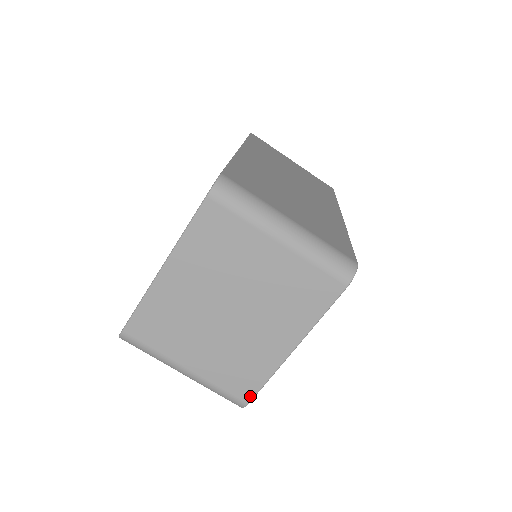
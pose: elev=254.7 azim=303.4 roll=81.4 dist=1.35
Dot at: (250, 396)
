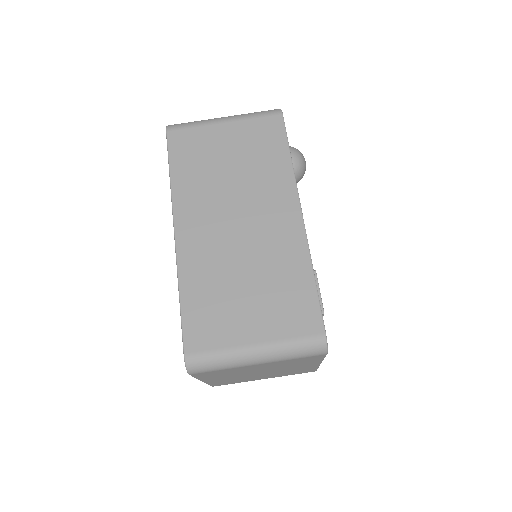
Dot at: (314, 371)
